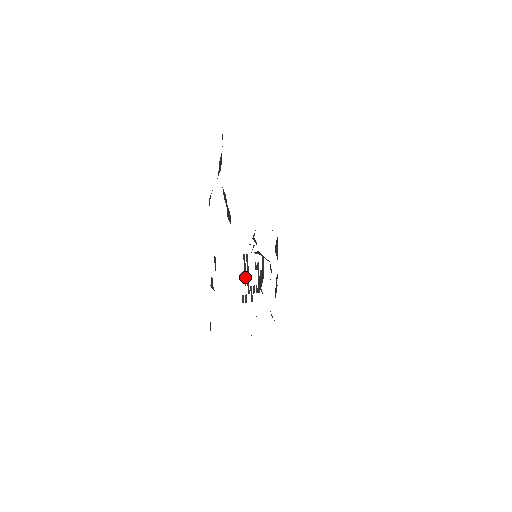
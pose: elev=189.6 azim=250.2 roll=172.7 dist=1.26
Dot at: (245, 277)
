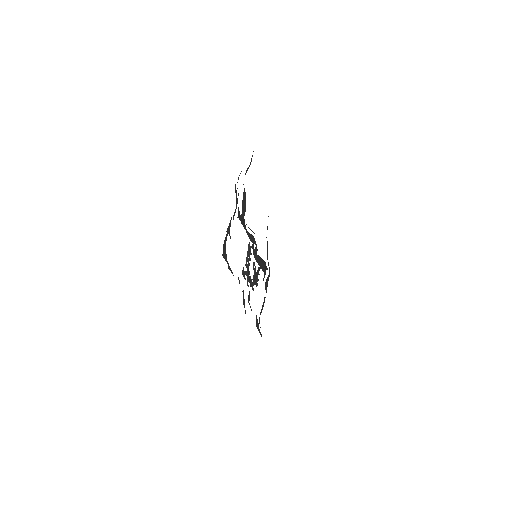
Dot at: (247, 258)
